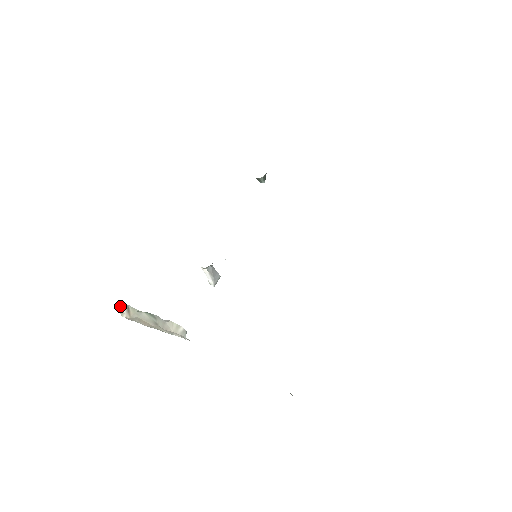
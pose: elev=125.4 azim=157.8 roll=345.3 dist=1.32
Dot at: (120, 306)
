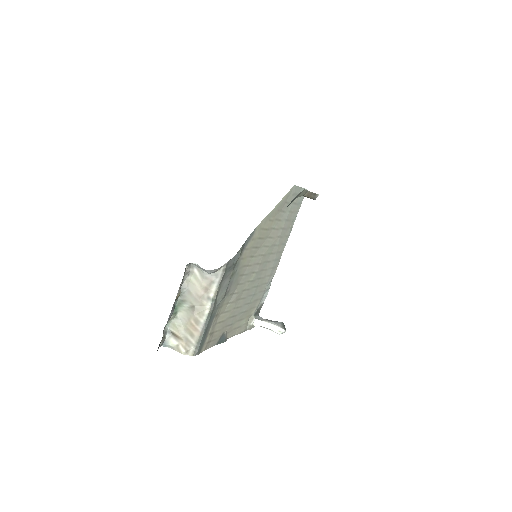
Dot at: (166, 339)
